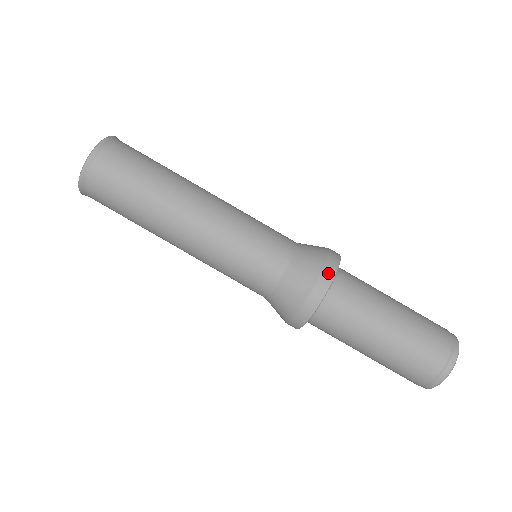
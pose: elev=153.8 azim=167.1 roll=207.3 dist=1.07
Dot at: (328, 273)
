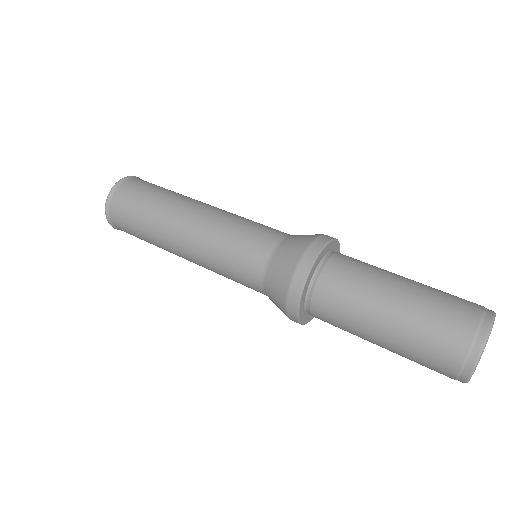
Dot at: (297, 280)
